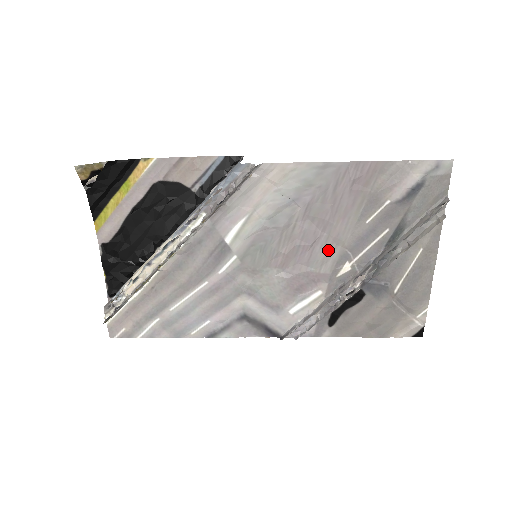
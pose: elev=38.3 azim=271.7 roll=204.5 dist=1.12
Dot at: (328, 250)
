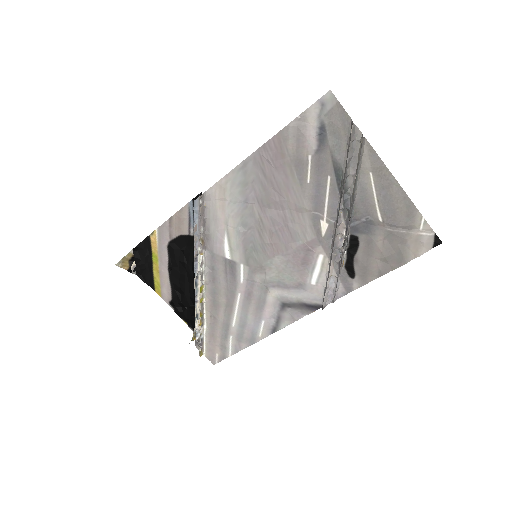
Dot at: (299, 221)
